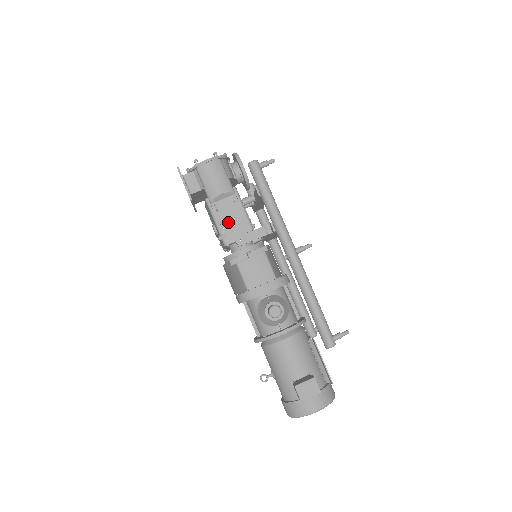
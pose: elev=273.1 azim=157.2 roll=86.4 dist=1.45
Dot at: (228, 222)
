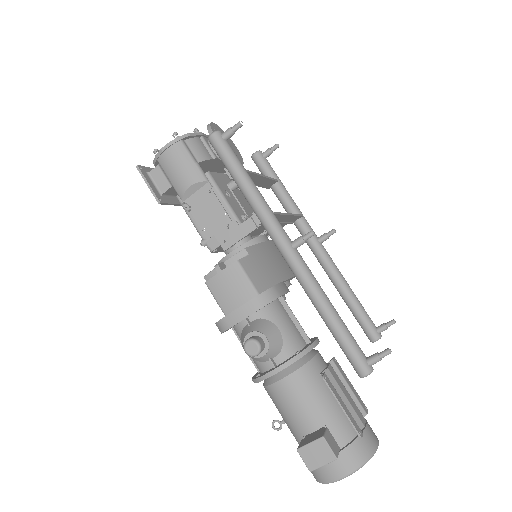
Dot at: (207, 221)
